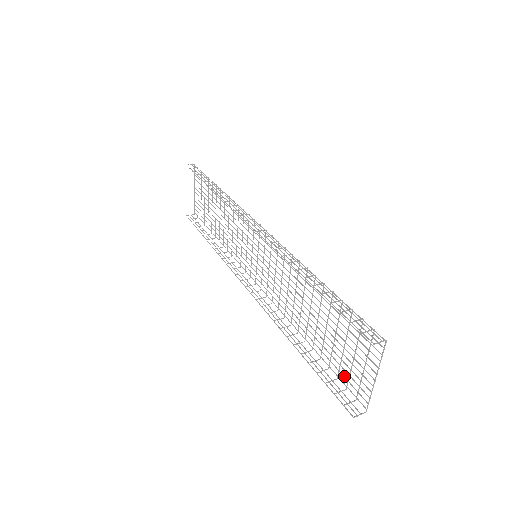
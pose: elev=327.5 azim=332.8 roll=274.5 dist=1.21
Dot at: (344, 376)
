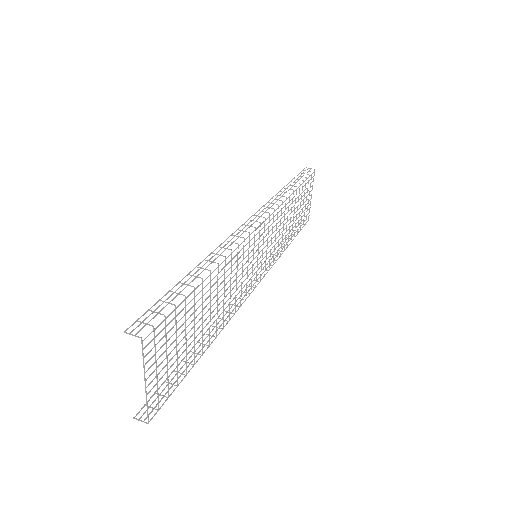
Dot at: (174, 383)
